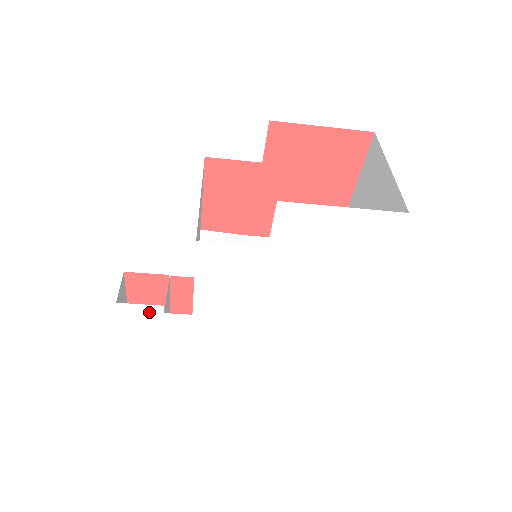
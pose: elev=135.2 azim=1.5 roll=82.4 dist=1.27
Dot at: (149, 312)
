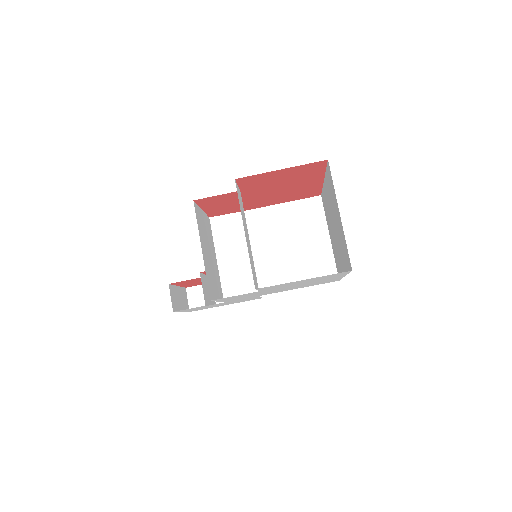
Dot at: occluded
